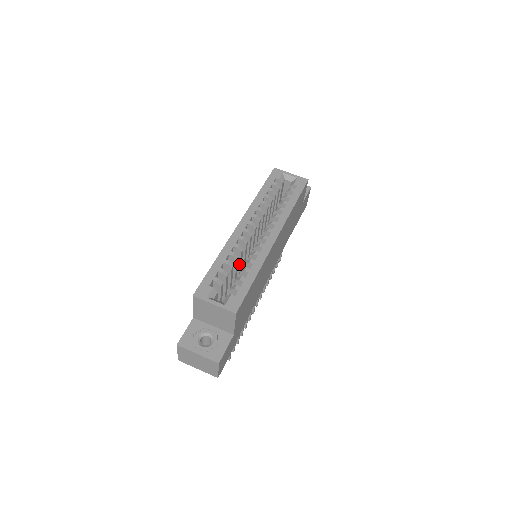
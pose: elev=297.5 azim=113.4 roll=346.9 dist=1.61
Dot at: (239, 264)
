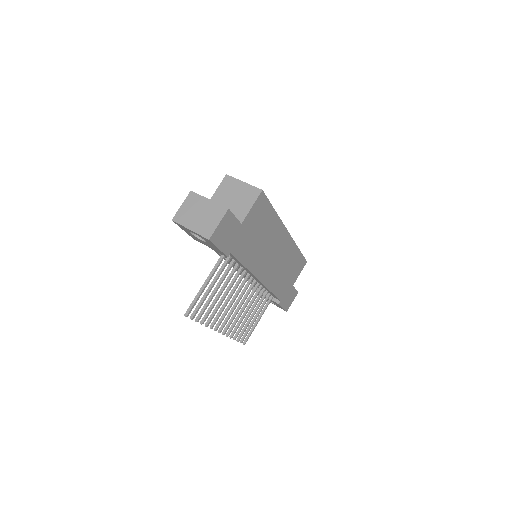
Dot at: occluded
